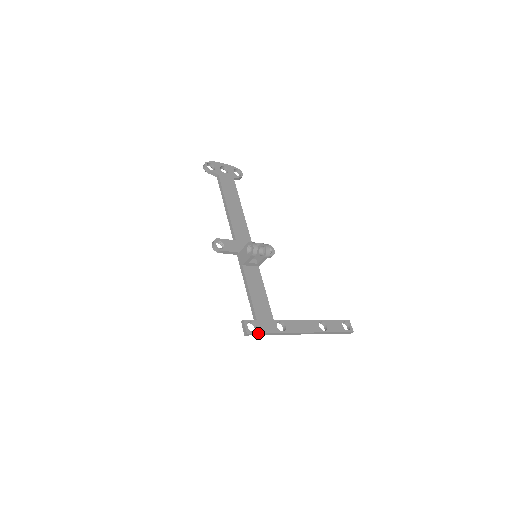
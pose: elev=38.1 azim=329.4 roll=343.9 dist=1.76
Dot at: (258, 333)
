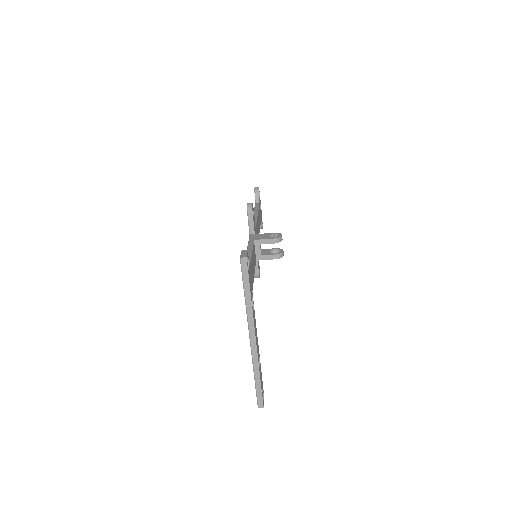
Dot at: (248, 273)
